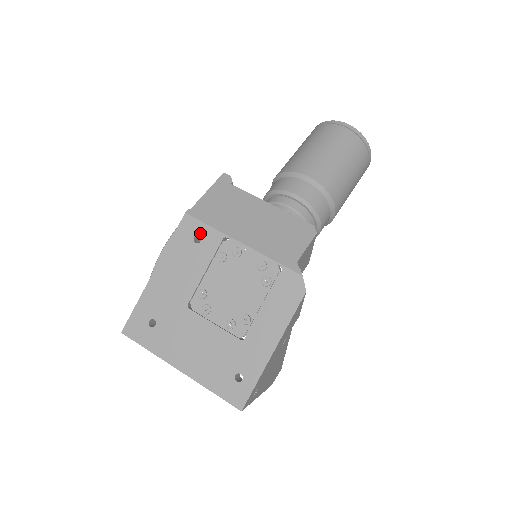
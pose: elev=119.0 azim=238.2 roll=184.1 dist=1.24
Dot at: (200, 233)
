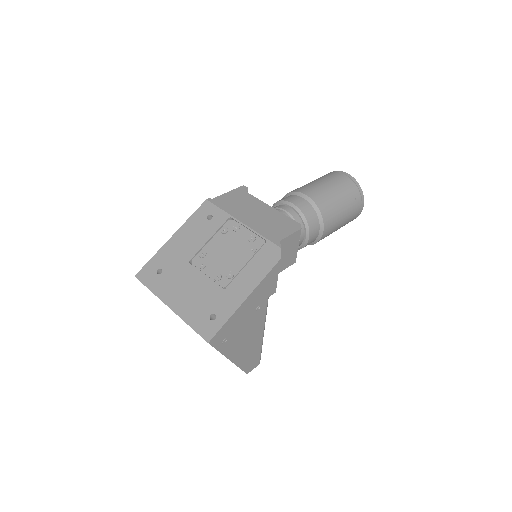
Dot at: (213, 213)
